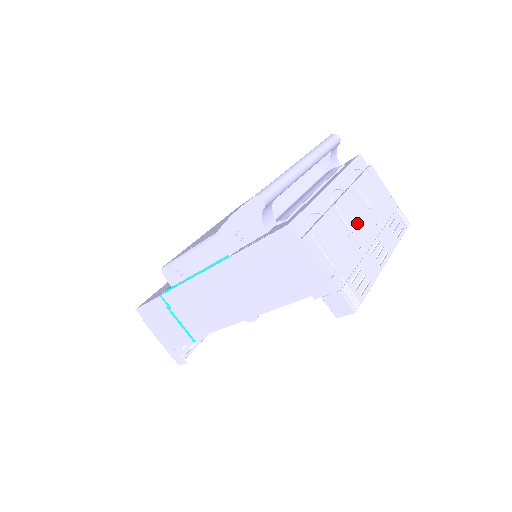
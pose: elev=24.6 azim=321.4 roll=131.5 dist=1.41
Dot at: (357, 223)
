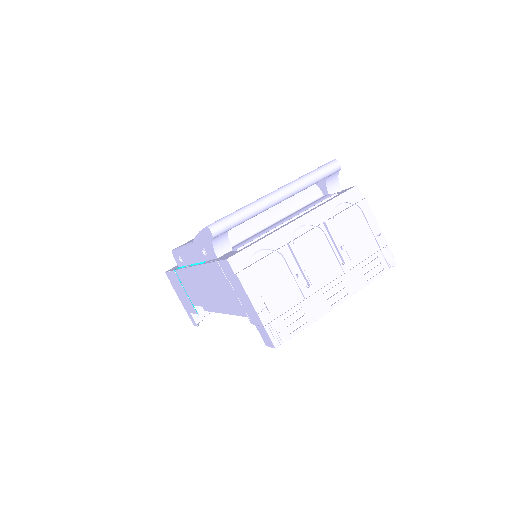
Dot at: (316, 262)
